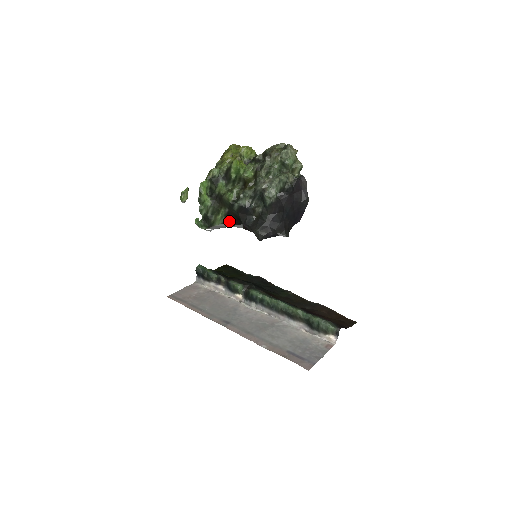
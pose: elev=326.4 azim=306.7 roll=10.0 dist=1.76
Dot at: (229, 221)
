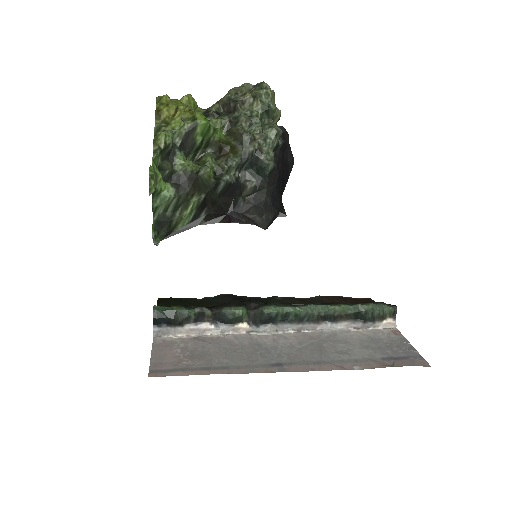
Dot at: (201, 216)
